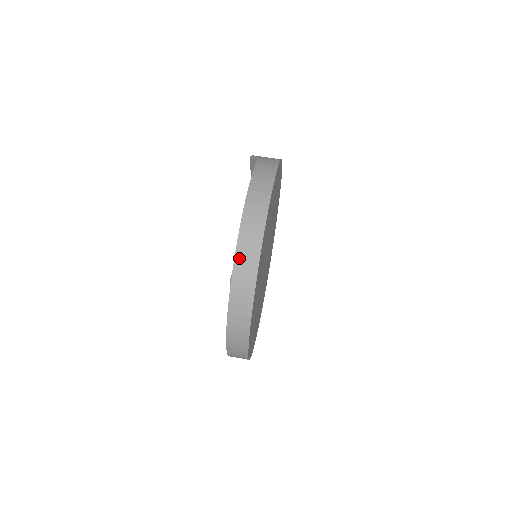
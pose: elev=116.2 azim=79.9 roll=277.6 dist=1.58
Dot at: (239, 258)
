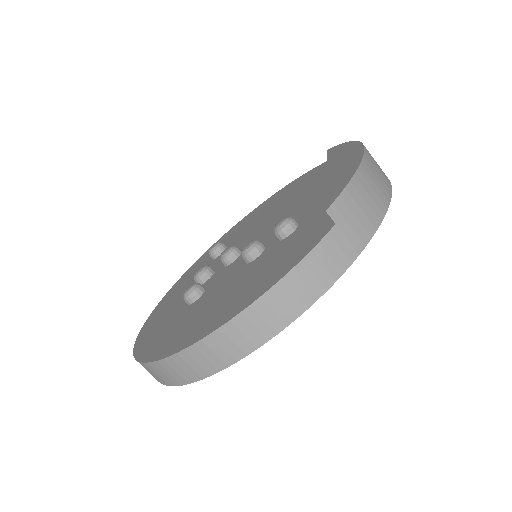
Dot at: (172, 362)
